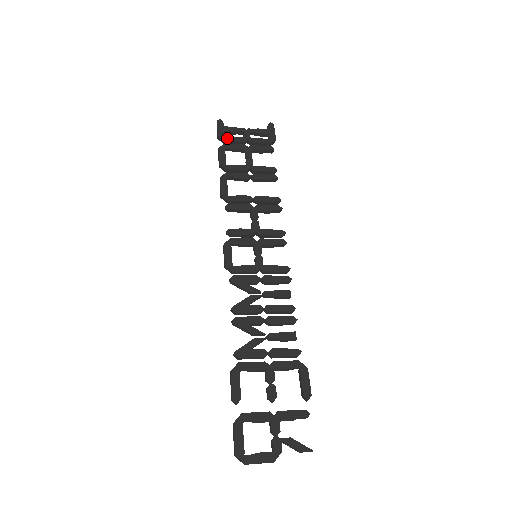
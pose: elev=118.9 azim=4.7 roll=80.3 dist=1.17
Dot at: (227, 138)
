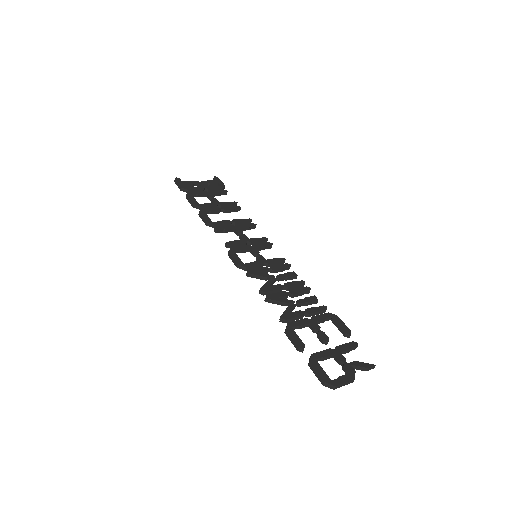
Dot at: (189, 188)
